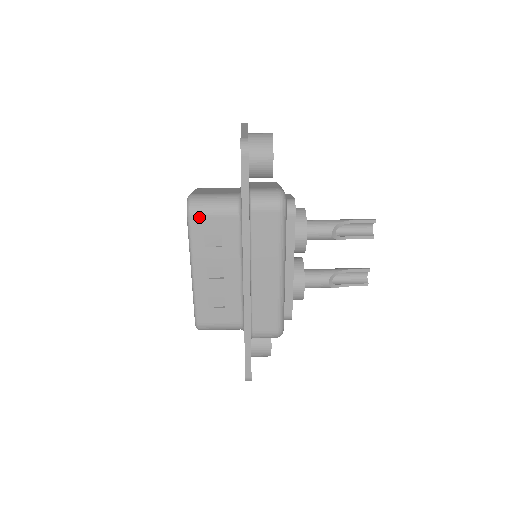
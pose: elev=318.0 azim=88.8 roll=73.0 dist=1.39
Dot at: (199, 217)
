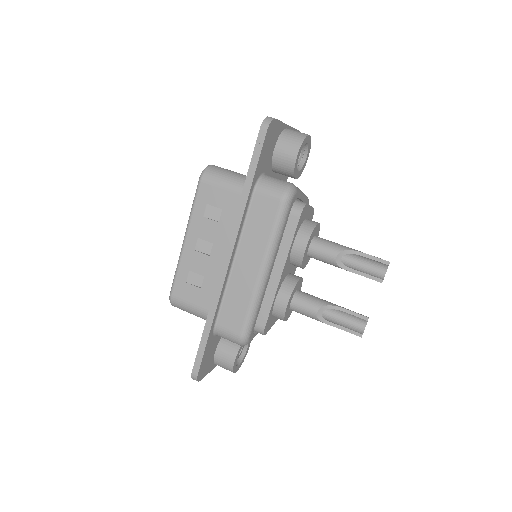
Dot at: (208, 184)
